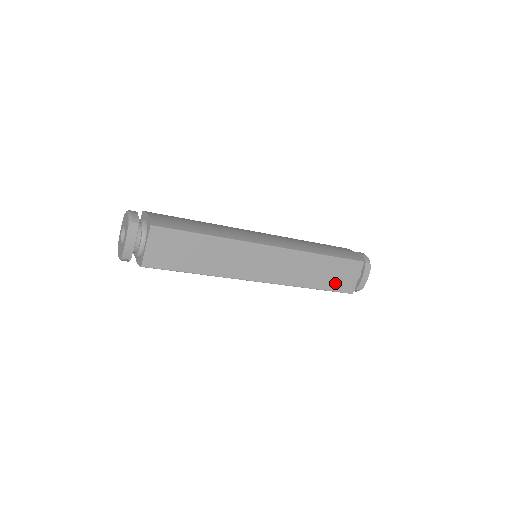
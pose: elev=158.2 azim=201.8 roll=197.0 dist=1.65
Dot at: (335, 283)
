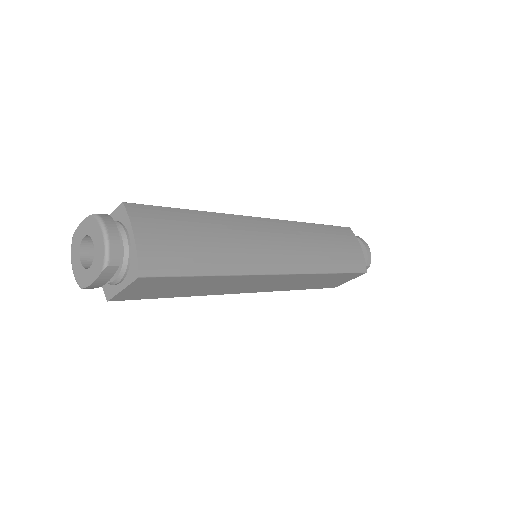
Dot at: (325, 285)
